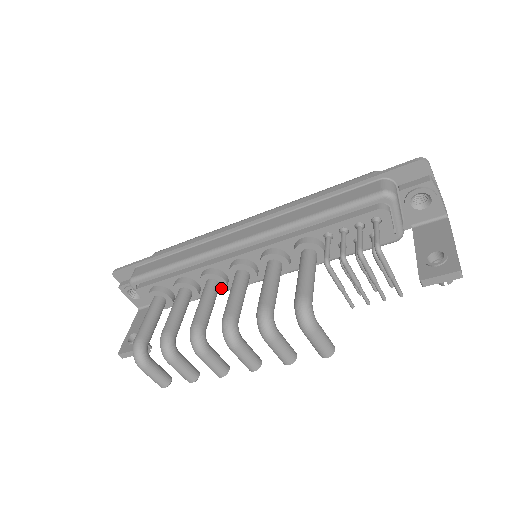
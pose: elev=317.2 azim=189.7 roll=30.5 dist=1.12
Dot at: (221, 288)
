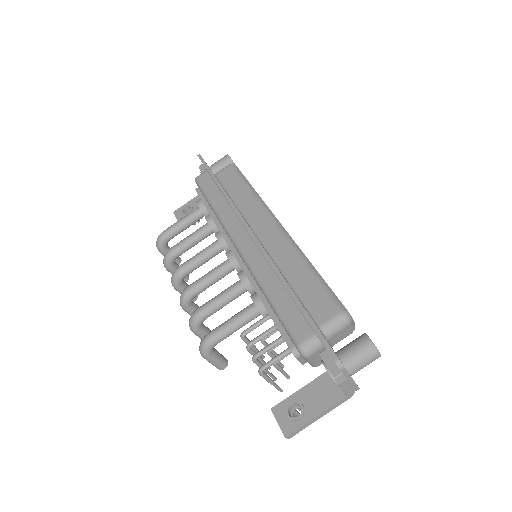
Dot at: occluded
